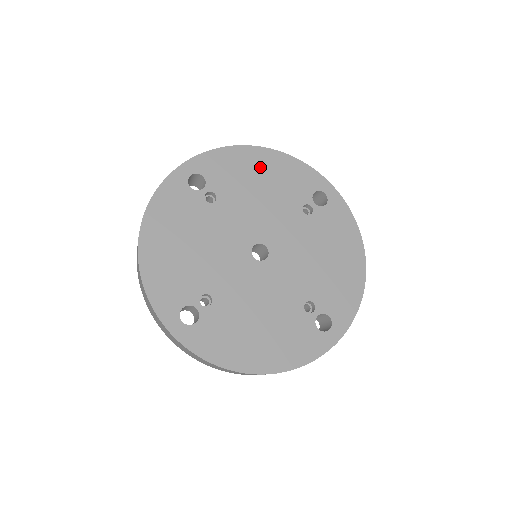
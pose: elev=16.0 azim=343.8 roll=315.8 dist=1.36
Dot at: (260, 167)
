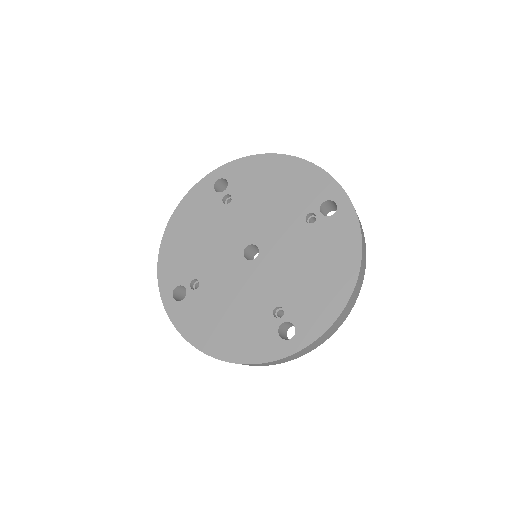
Dot at: (278, 174)
